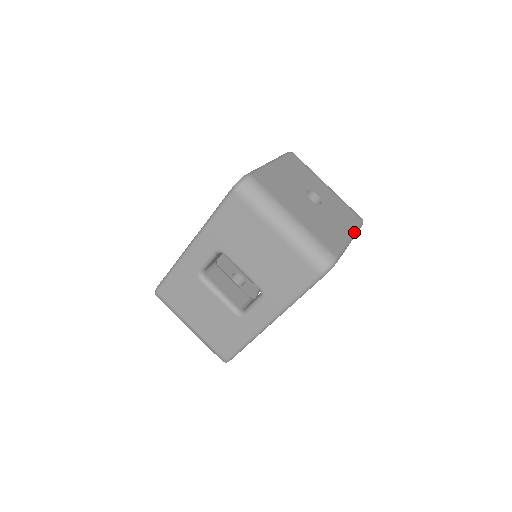
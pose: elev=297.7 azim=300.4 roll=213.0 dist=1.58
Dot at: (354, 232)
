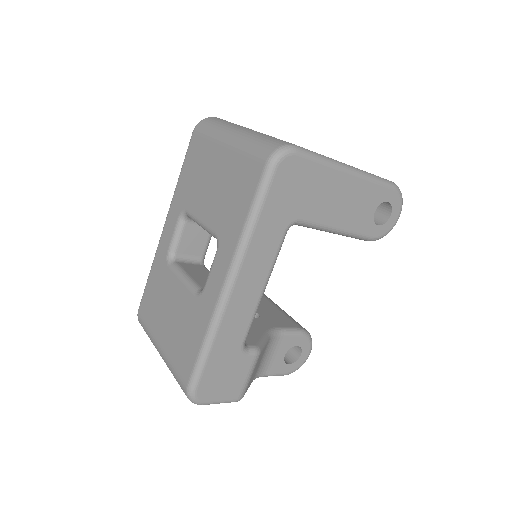
Dot at: (363, 171)
